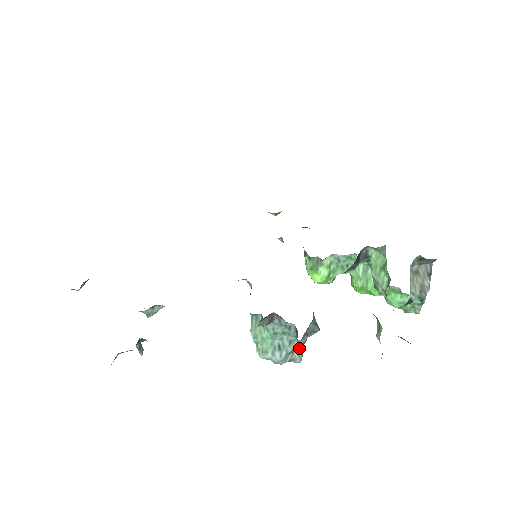
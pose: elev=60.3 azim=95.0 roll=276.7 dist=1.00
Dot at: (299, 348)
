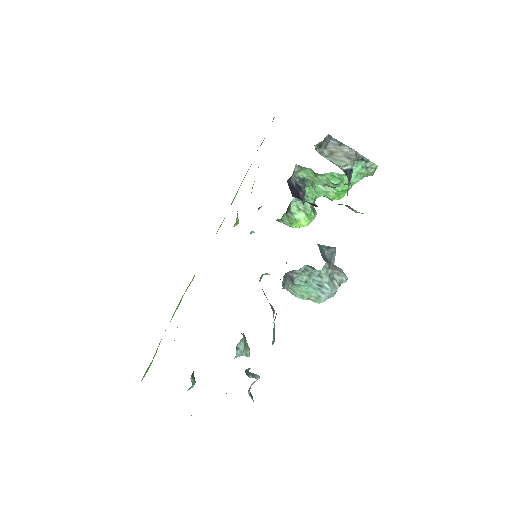
Dot at: (331, 272)
